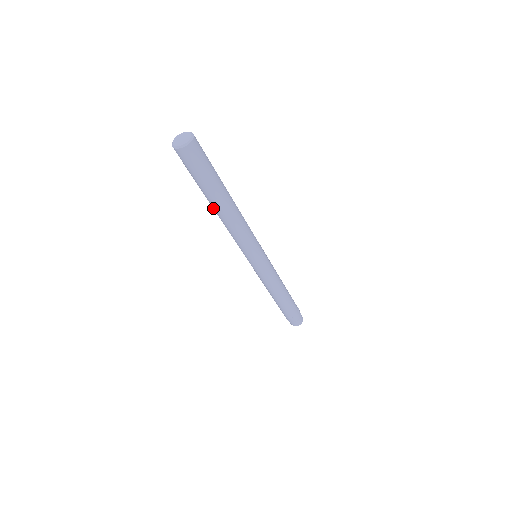
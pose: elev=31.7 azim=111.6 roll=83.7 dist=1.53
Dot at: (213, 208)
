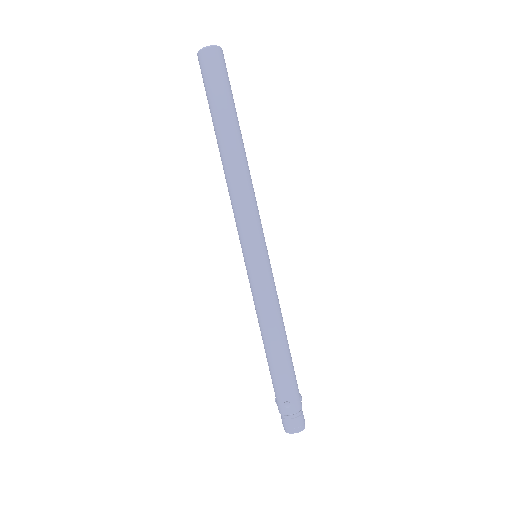
Dot at: (220, 149)
